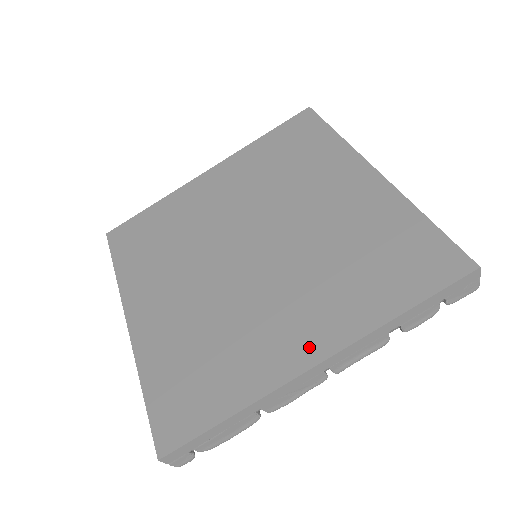
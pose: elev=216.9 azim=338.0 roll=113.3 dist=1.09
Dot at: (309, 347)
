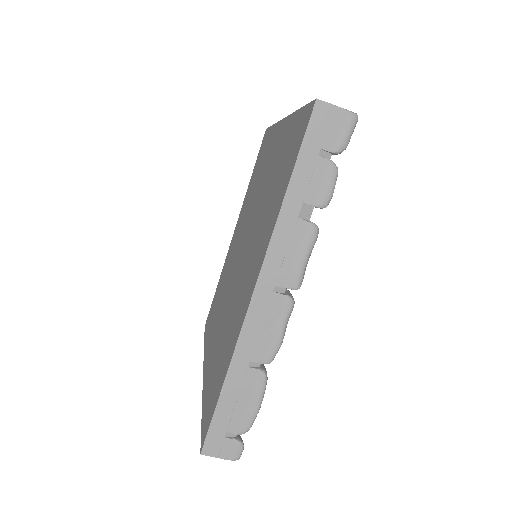
Dot at: (252, 281)
